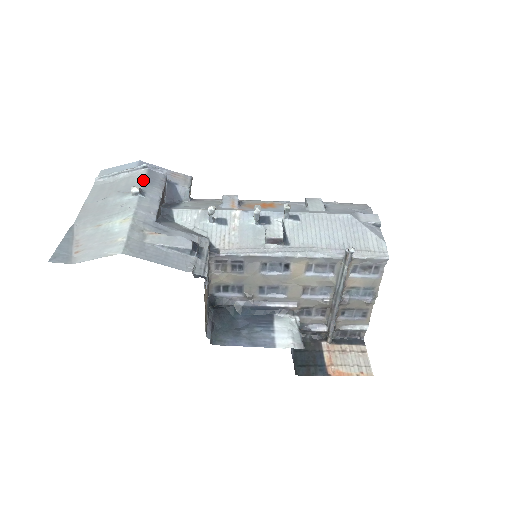
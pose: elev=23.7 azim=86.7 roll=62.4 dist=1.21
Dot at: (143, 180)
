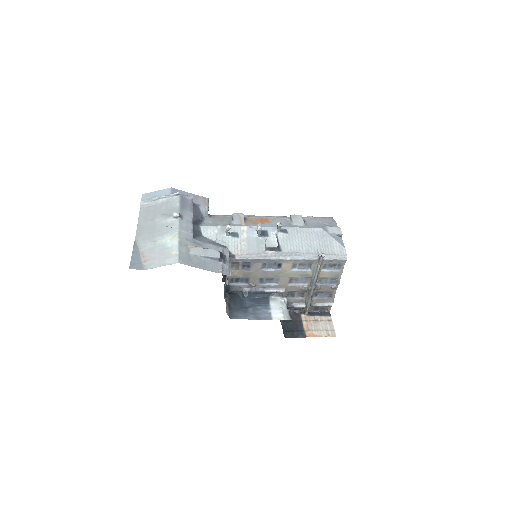
Dot at: (179, 205)
